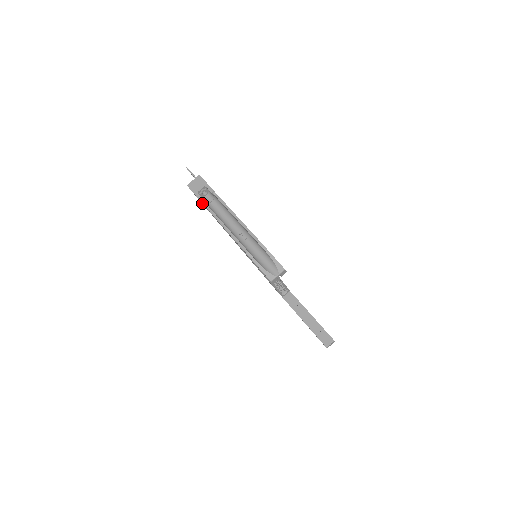
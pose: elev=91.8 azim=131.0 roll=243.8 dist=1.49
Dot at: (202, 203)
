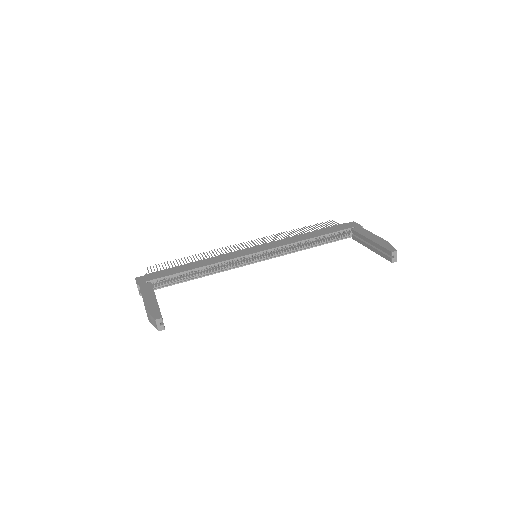
Dot at: occluded
